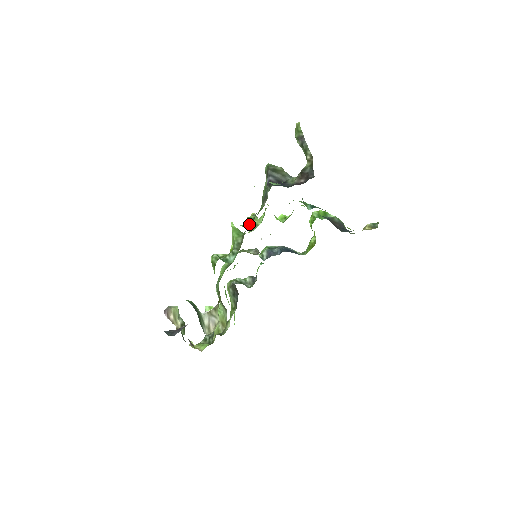
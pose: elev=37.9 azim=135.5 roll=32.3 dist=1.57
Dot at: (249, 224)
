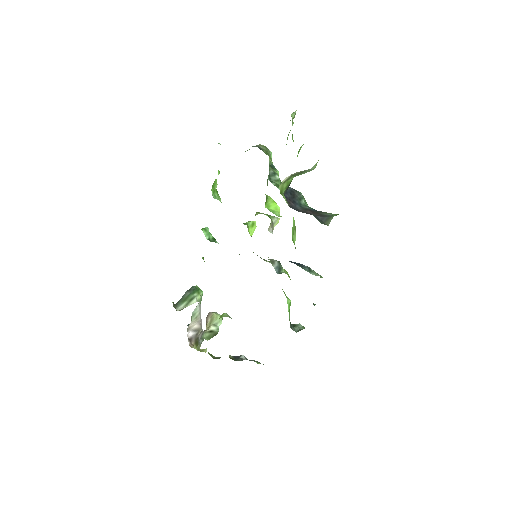
Dot at: occluded
